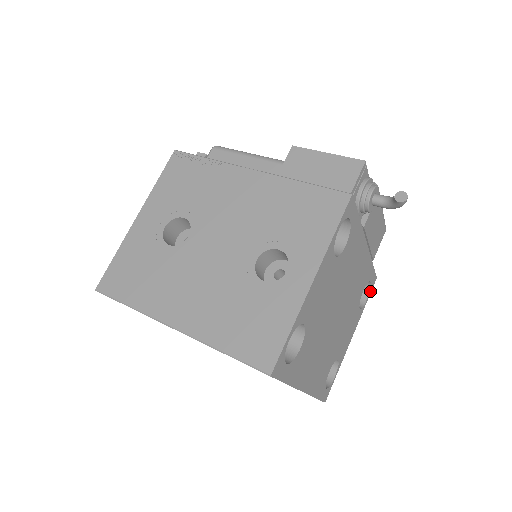
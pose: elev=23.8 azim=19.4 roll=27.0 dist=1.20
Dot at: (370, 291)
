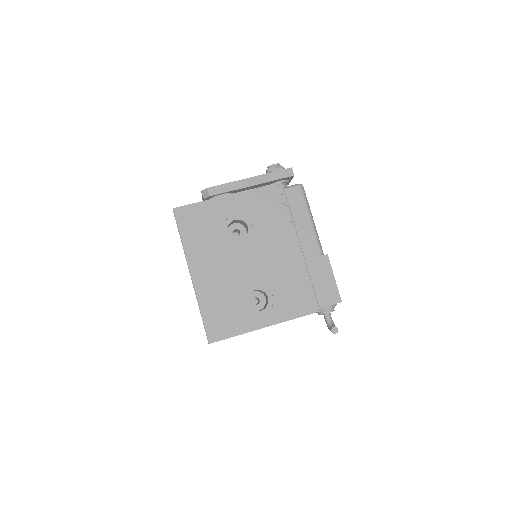
Dot at: occluded
